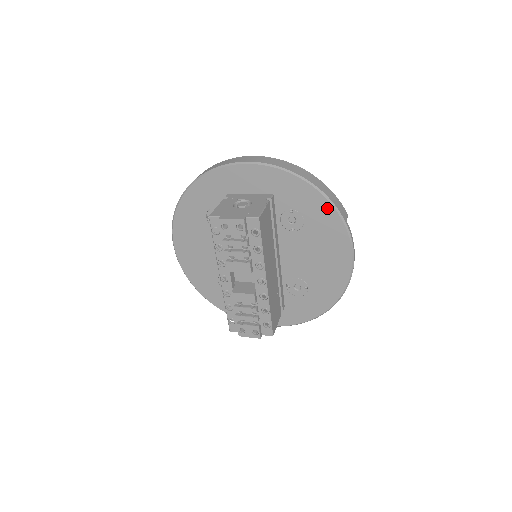
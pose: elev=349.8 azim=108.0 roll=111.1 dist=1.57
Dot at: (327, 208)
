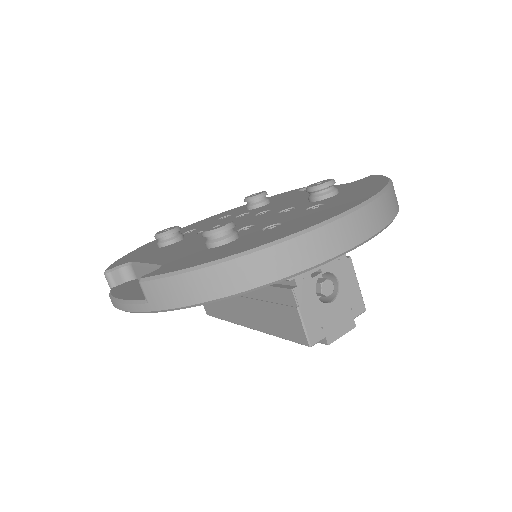
Dot at: occluded
